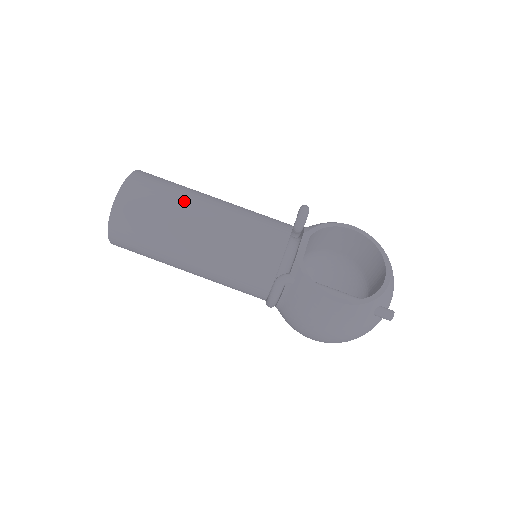
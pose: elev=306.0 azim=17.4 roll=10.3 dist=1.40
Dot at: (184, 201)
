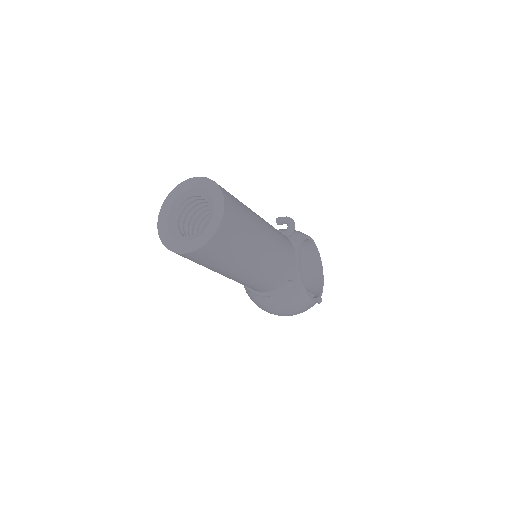
Dot at: (255, 226)
